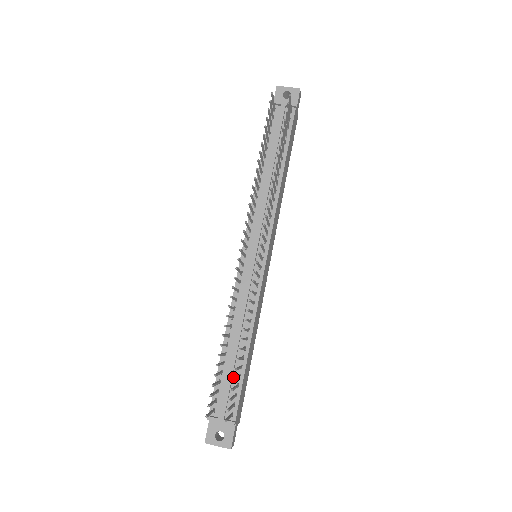
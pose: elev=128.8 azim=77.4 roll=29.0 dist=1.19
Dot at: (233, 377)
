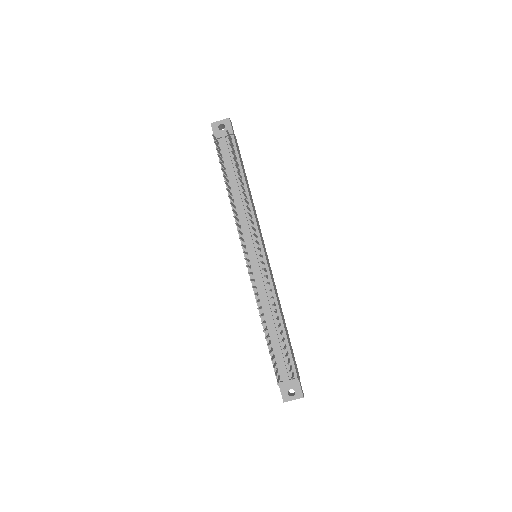
Dot at: (281, 348)
